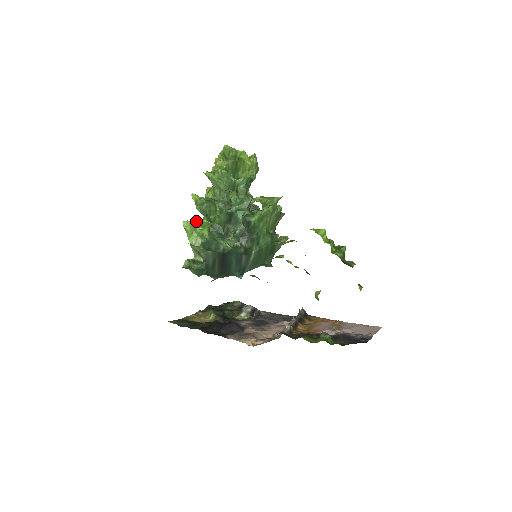
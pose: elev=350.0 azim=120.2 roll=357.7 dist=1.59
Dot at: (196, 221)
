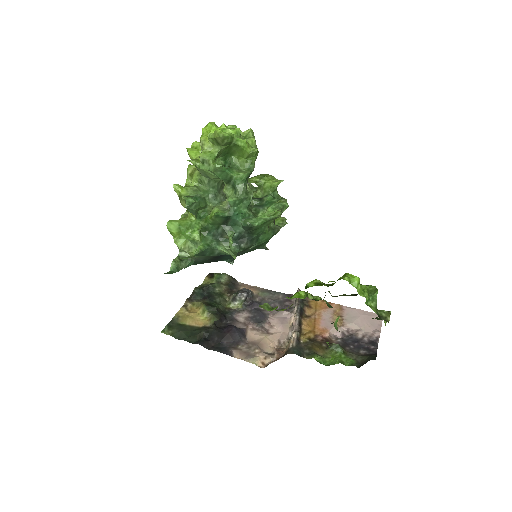
Dot at: (183, 221)
